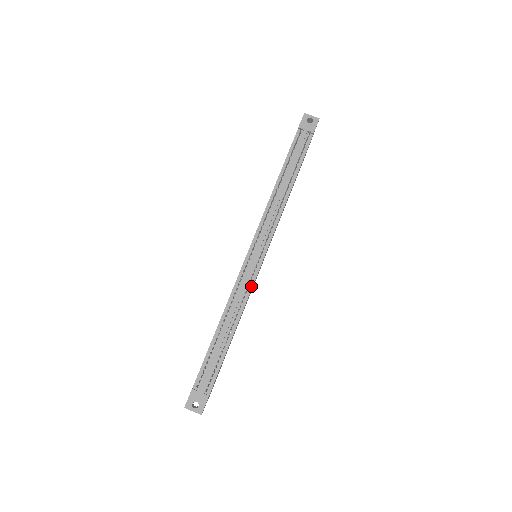
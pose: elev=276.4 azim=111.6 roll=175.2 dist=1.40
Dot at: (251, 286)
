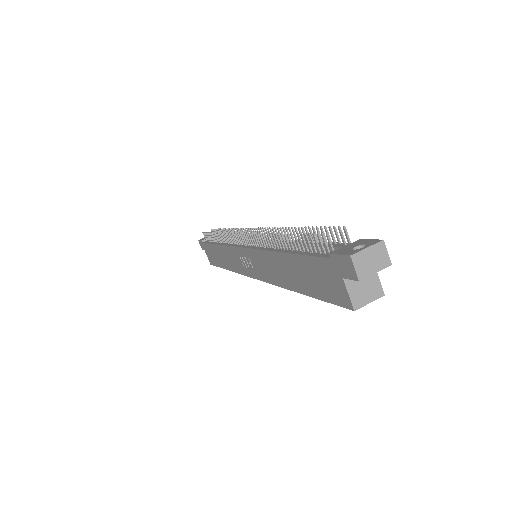
Dot at: occluded
